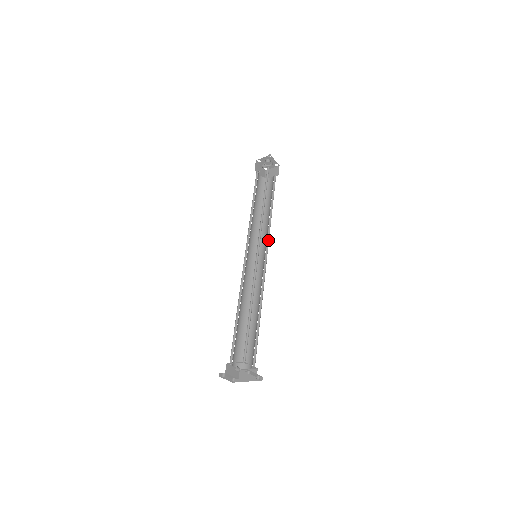
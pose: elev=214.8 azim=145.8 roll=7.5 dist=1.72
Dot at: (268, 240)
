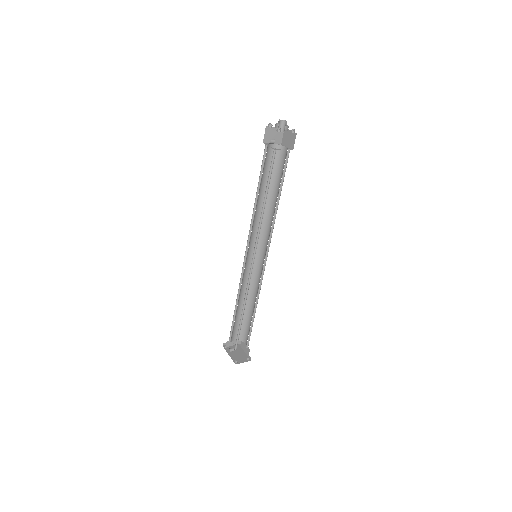
Dot at: (270, 239)
